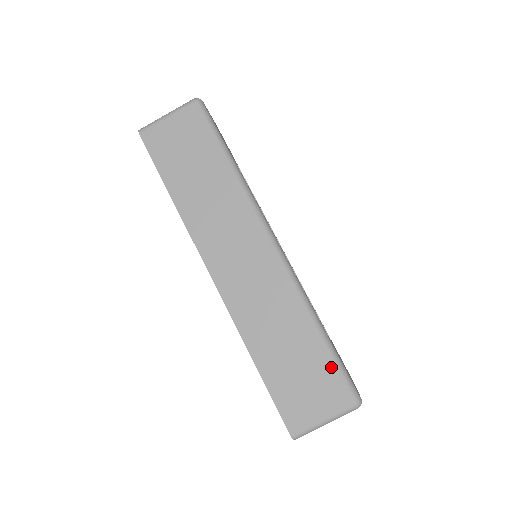
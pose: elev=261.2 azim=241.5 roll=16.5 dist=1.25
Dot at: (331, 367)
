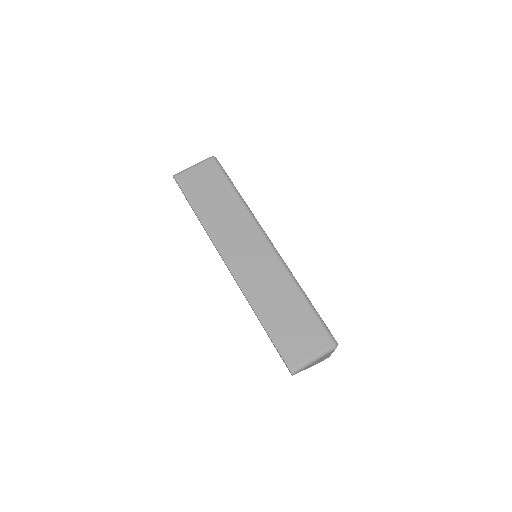
Dot at: (315, 320)
